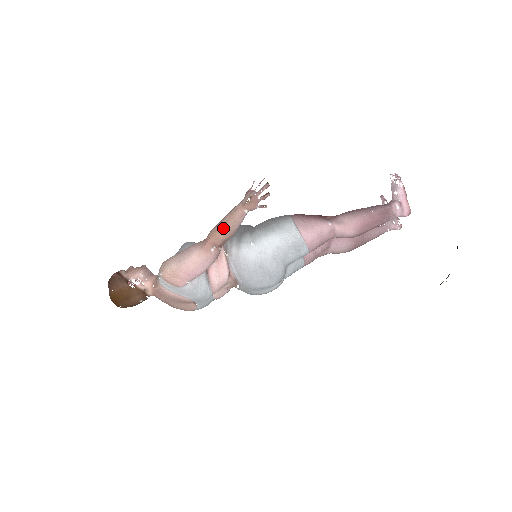
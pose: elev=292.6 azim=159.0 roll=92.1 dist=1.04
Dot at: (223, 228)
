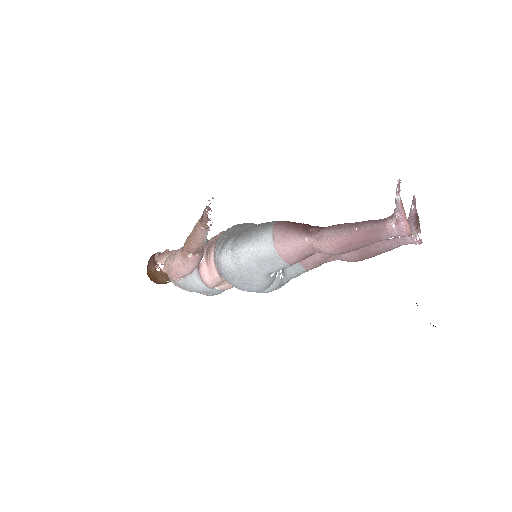
Dot at: (190, 240)
